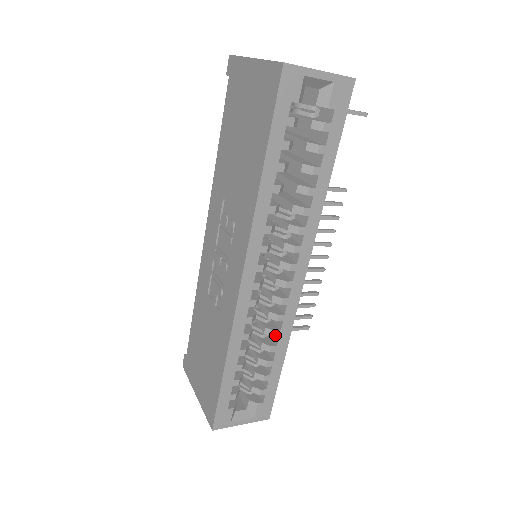
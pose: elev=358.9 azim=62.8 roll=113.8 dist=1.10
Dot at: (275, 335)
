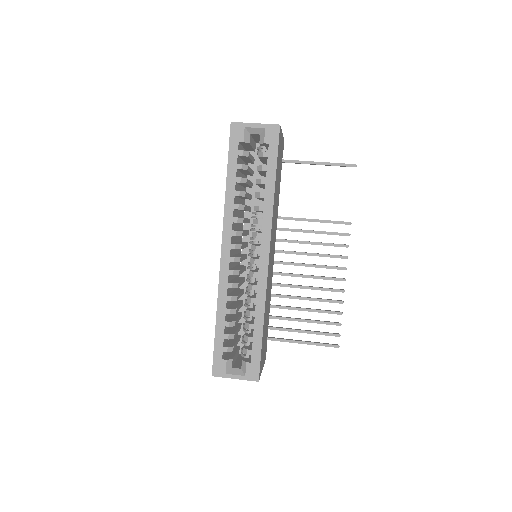
Dot at: (252, 302)
